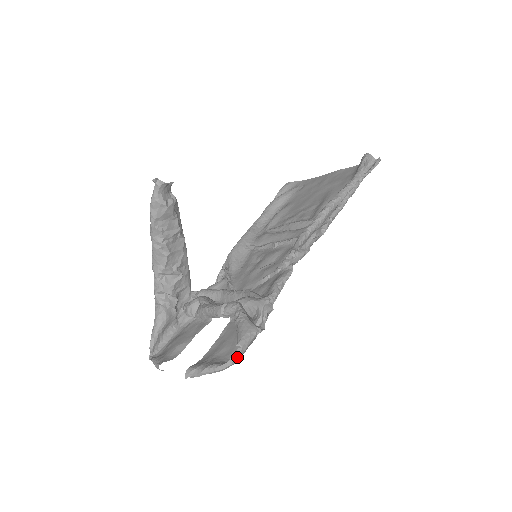
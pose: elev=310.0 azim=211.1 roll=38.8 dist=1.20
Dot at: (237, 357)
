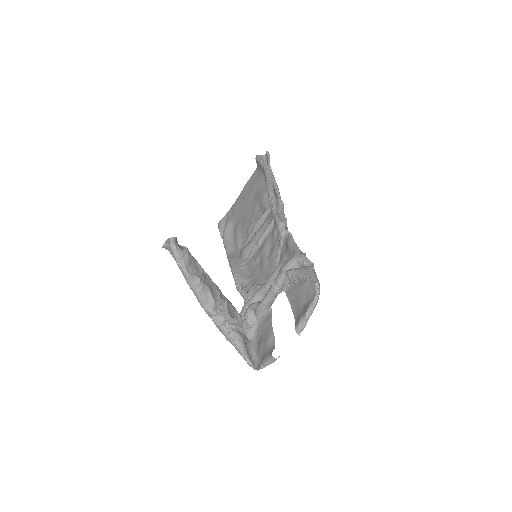
Dot at: (318, 285)
